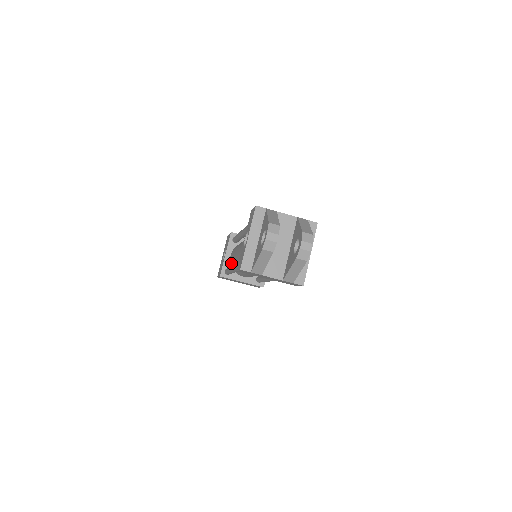
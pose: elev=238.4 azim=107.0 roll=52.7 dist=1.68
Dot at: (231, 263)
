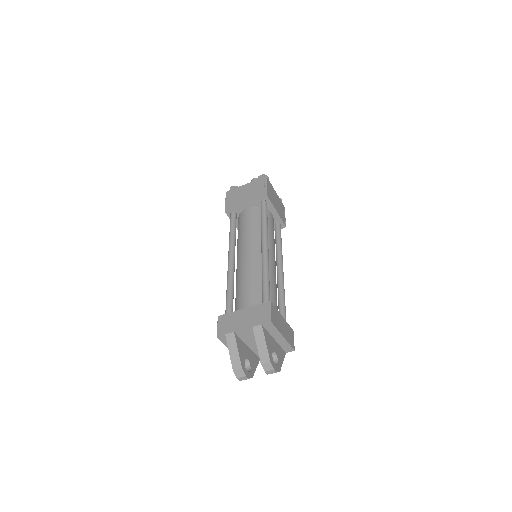
Dot at: occluded
